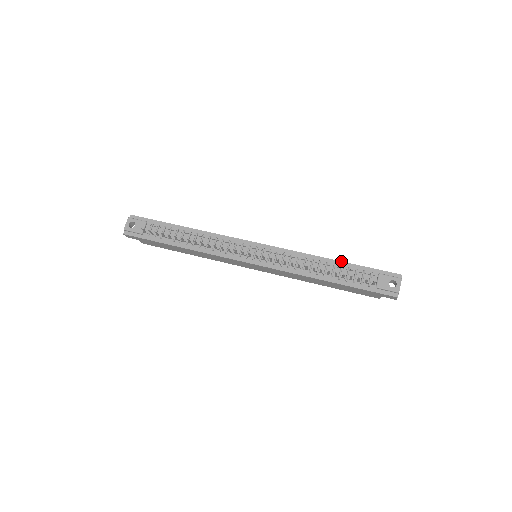
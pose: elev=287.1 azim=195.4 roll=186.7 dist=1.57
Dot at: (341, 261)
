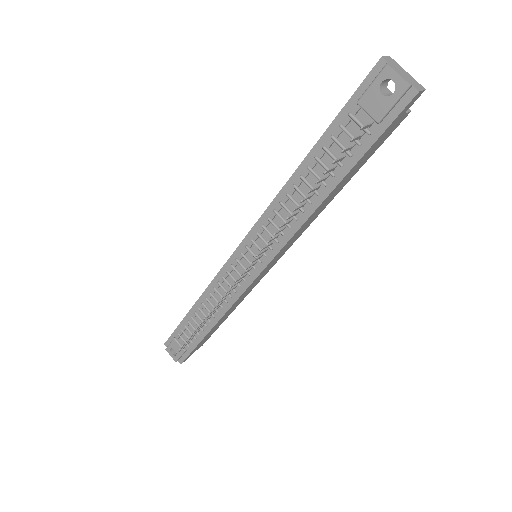
Dot at: (308, 153)
